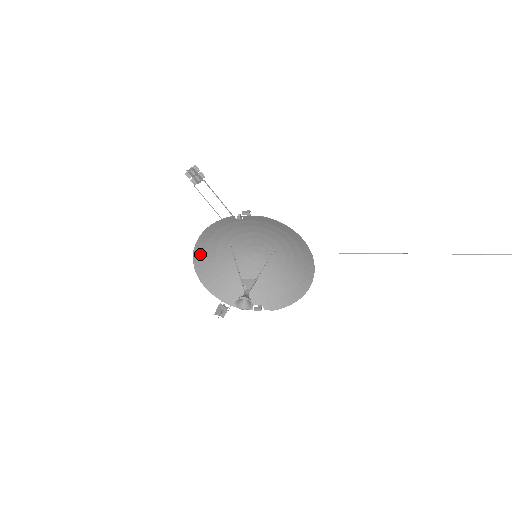
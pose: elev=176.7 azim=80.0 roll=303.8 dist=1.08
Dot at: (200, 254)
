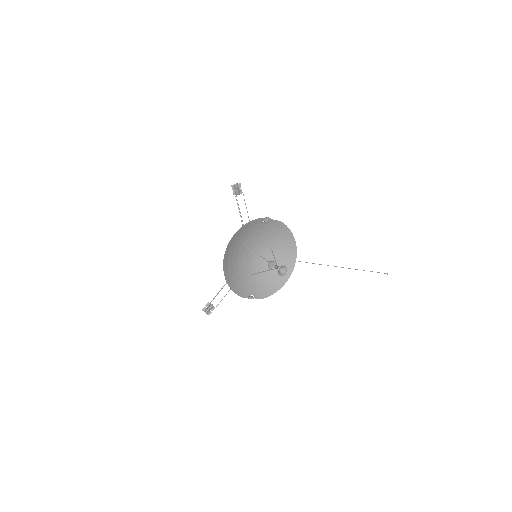
Dot at: (230, 246)
